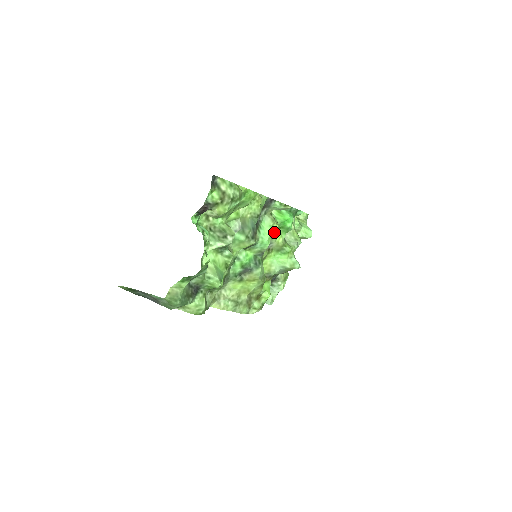
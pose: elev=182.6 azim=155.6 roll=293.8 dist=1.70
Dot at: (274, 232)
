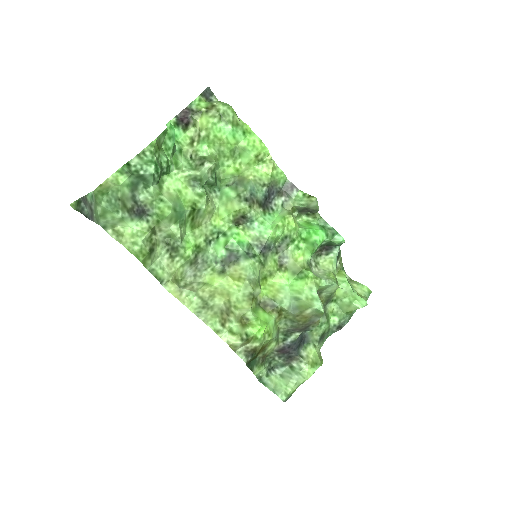
Dot at: (288, 231)
